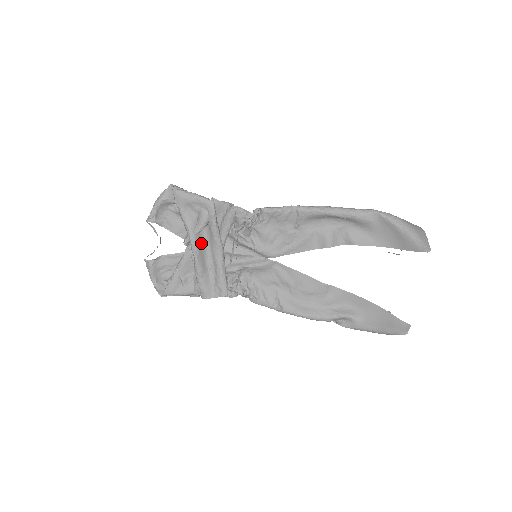
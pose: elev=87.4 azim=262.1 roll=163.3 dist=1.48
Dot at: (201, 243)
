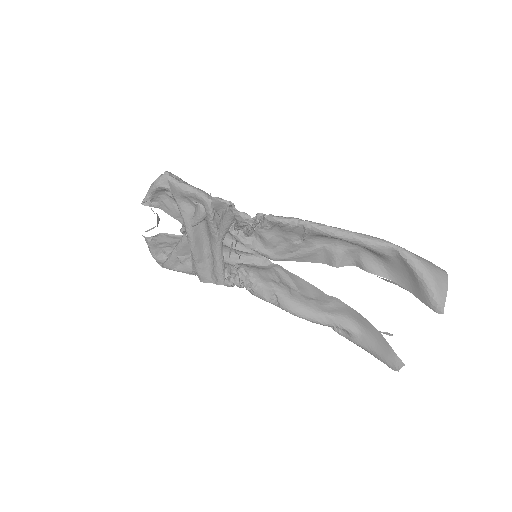
Dot at: (198, 233)
